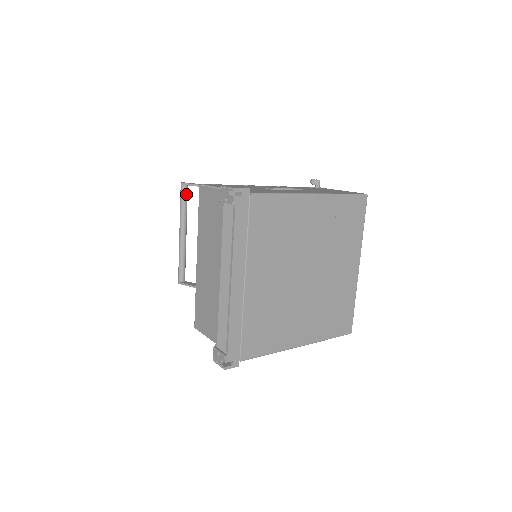
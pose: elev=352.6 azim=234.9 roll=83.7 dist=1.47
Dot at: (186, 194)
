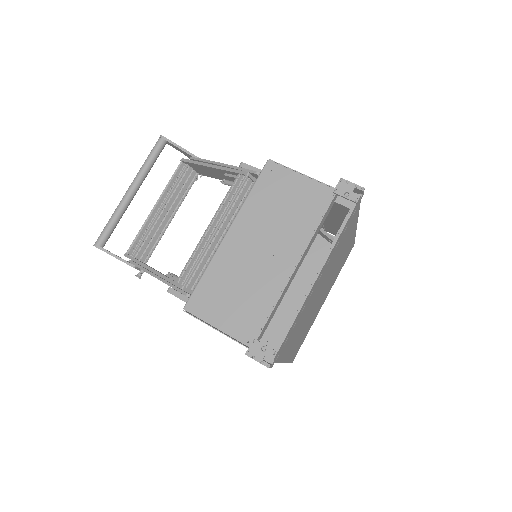
Dot at: (161, 151)
